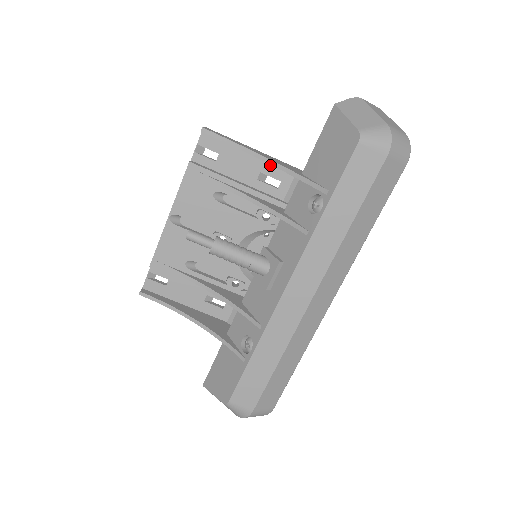
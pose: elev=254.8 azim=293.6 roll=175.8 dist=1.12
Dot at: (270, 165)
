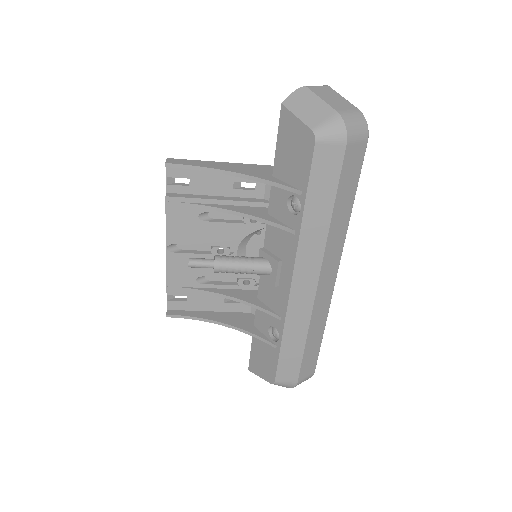
Dot at: occluded
